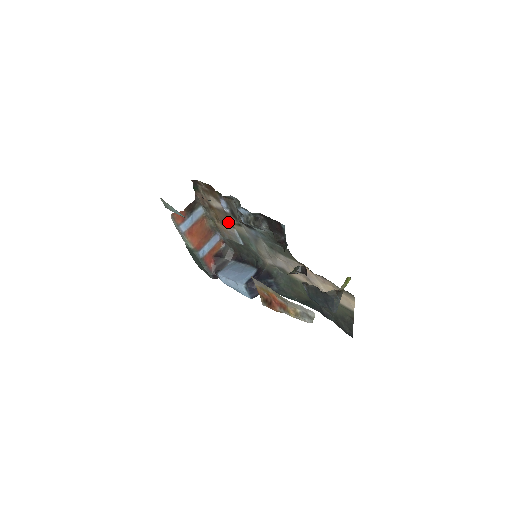
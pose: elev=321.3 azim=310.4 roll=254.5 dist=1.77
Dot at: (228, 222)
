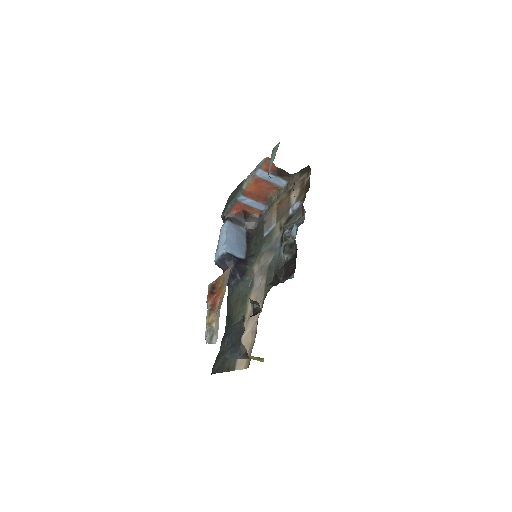
Dot at: (280, 215)
